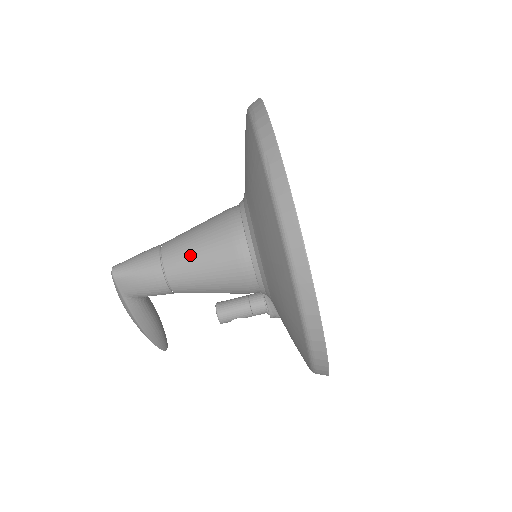
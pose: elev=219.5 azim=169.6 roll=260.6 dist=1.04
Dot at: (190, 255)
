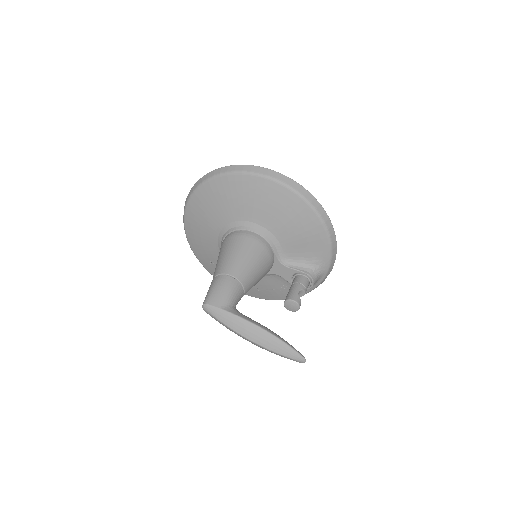
Dot at: (221, 259)
